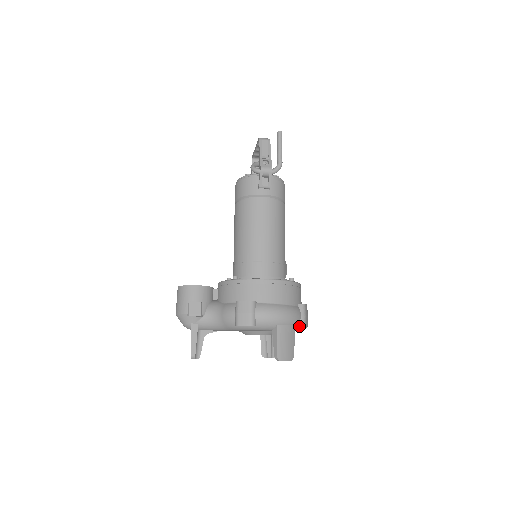
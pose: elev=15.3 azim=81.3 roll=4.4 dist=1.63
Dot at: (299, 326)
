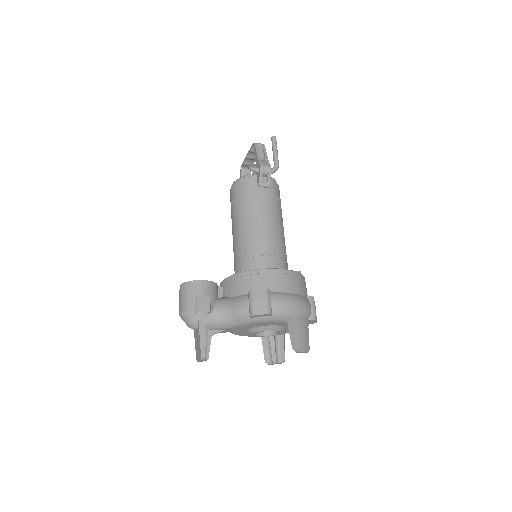
Dot at: (311, 318)
